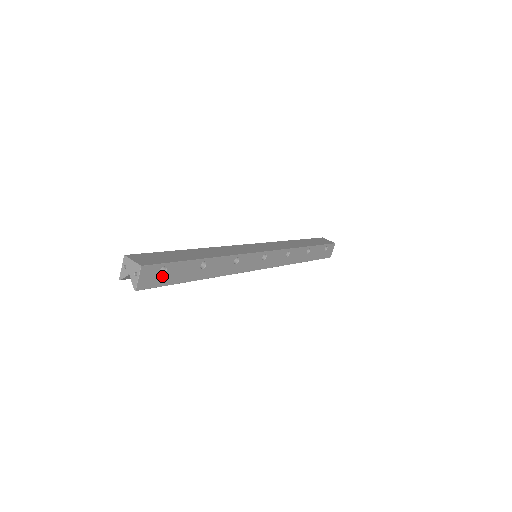
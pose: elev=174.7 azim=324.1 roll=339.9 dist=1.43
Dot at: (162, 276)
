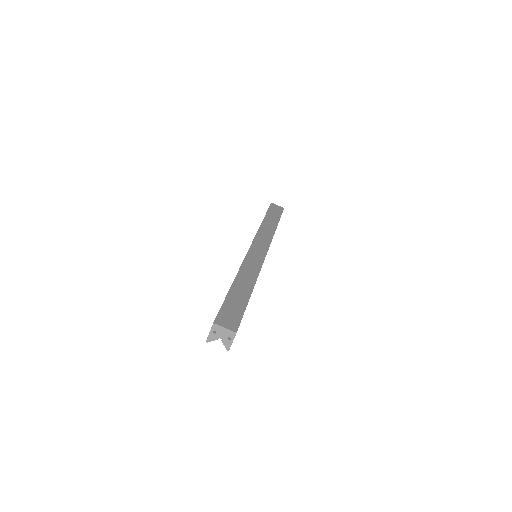
Dot at: occluded
